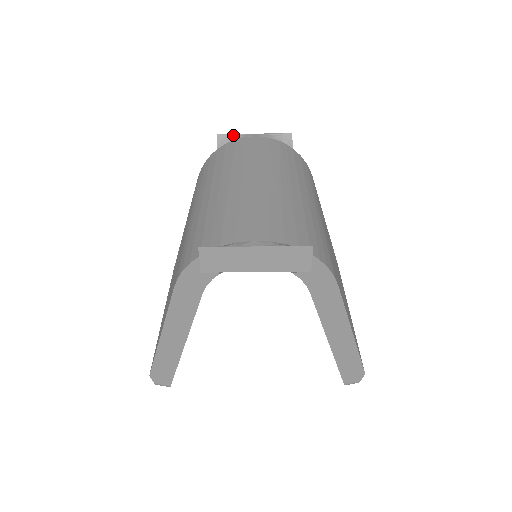
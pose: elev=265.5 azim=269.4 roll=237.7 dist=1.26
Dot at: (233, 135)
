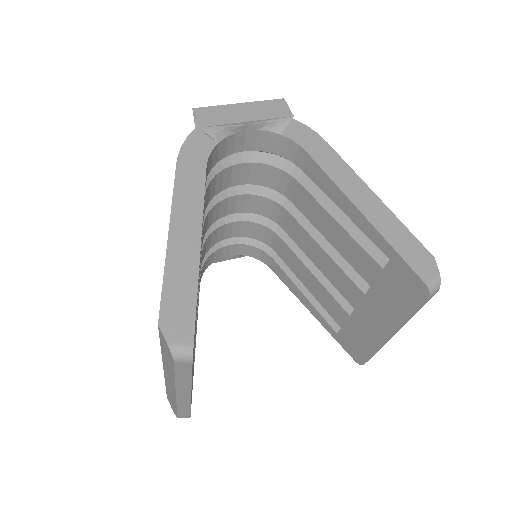
Dot at: occluded
